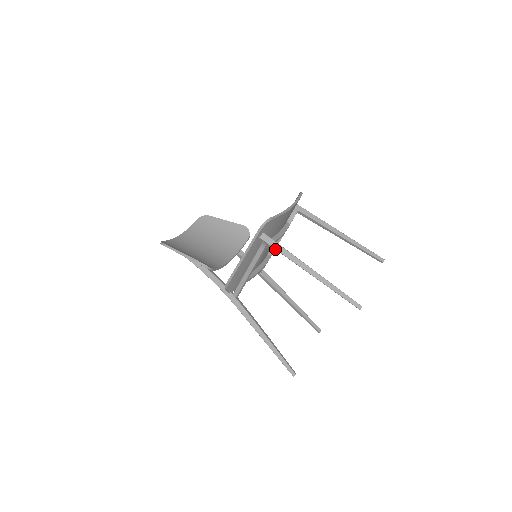
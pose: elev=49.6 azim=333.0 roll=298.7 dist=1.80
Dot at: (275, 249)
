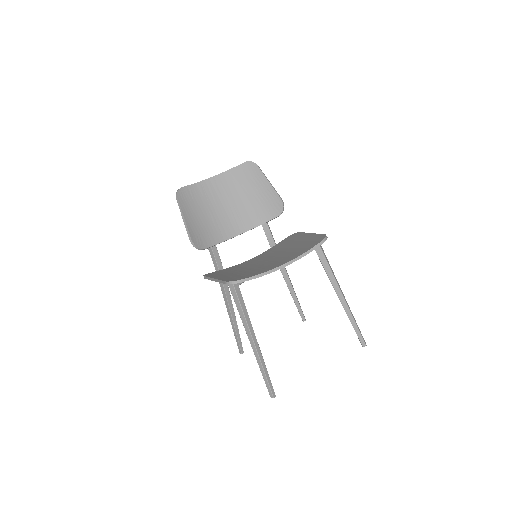
Dot at: occluded
